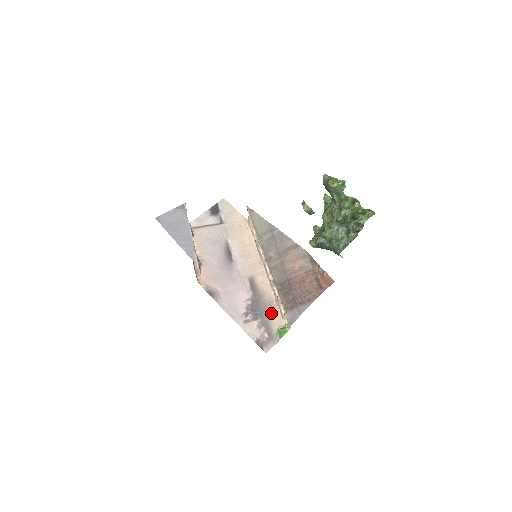
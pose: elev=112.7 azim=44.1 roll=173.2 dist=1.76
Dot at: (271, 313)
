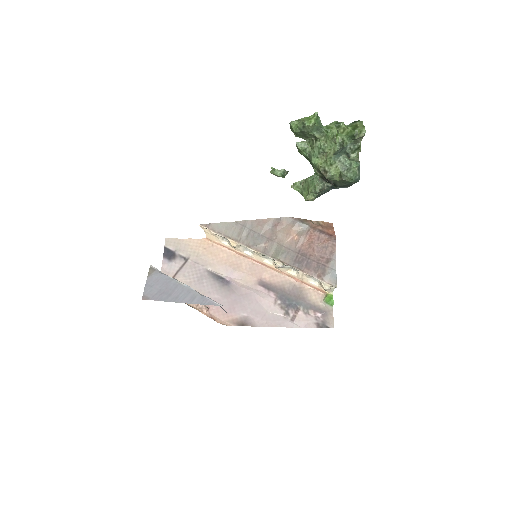
Dot at: (304, 294)
